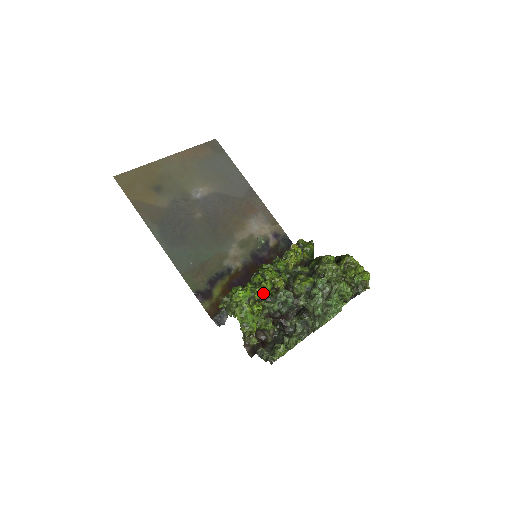
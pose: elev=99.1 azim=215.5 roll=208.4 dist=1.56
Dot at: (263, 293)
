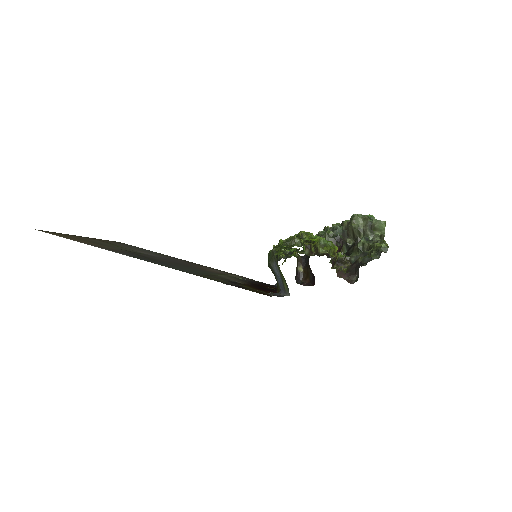
Dot at: occluded
